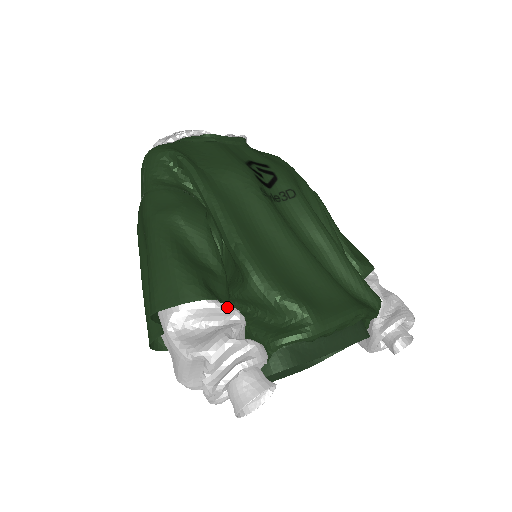
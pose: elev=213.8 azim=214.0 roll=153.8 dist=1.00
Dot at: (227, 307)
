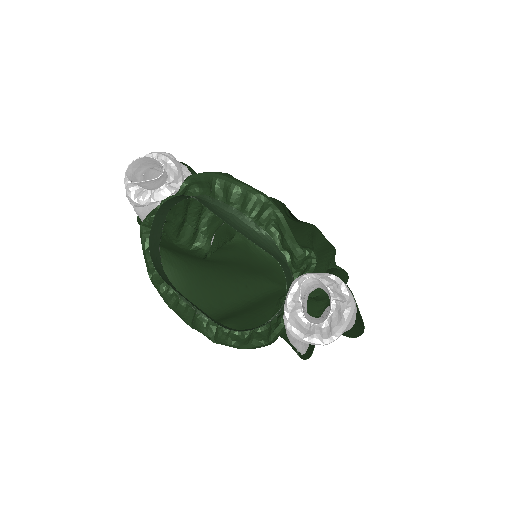
Dot at: (188, 170)
